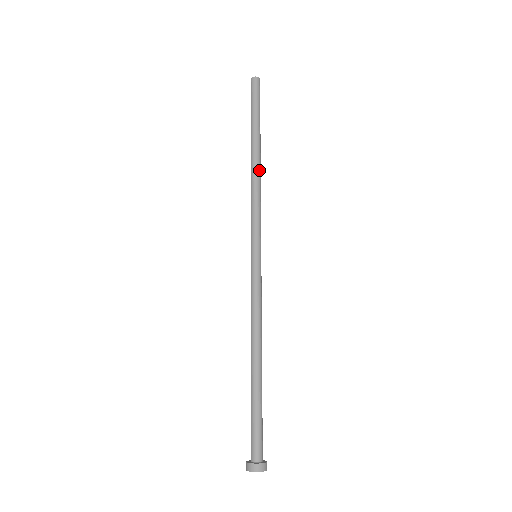
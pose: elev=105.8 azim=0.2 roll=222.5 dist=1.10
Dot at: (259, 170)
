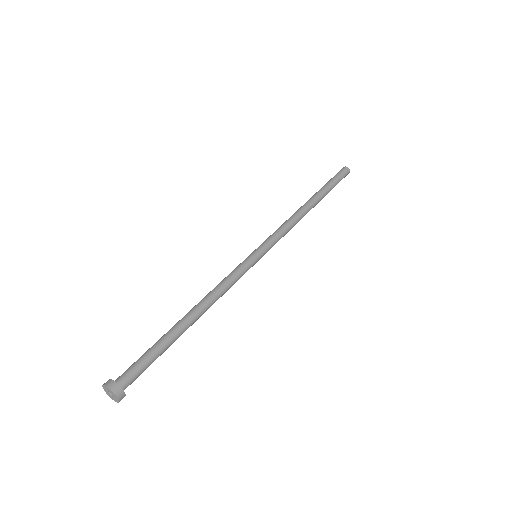
Dot at: (305, 213)
